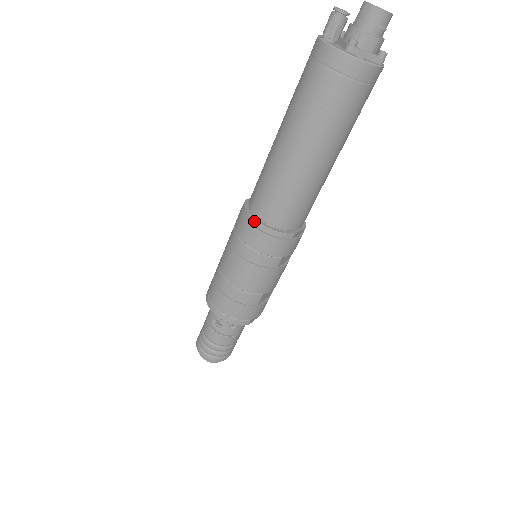
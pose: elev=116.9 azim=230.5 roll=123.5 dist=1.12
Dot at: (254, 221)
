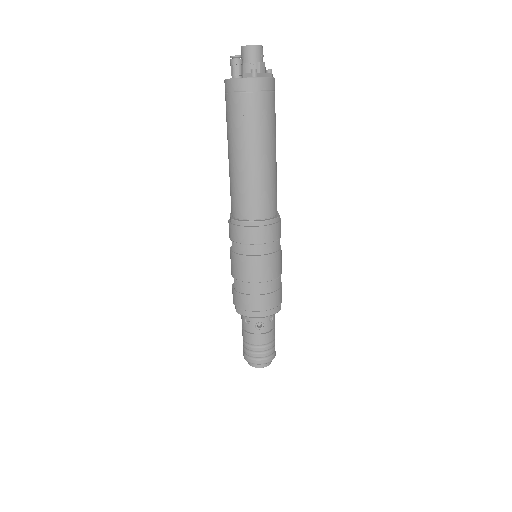
Dot at: (253, 223)
